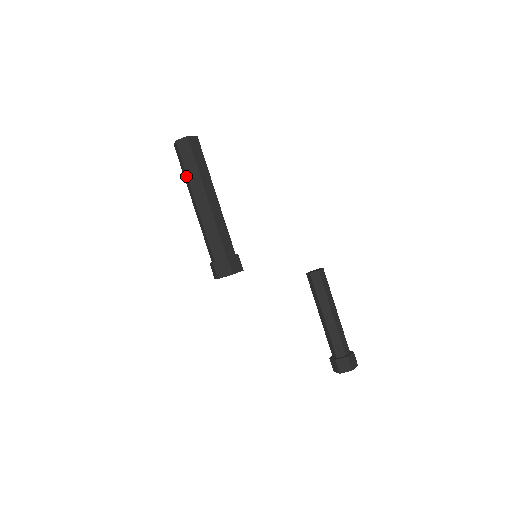
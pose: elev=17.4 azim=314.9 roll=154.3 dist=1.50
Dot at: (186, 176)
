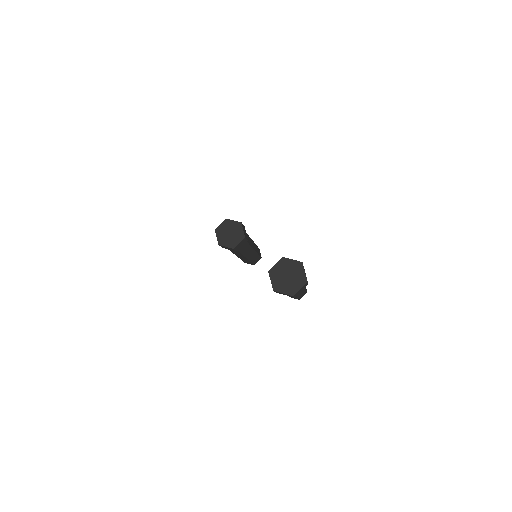
Dot at: occluded
